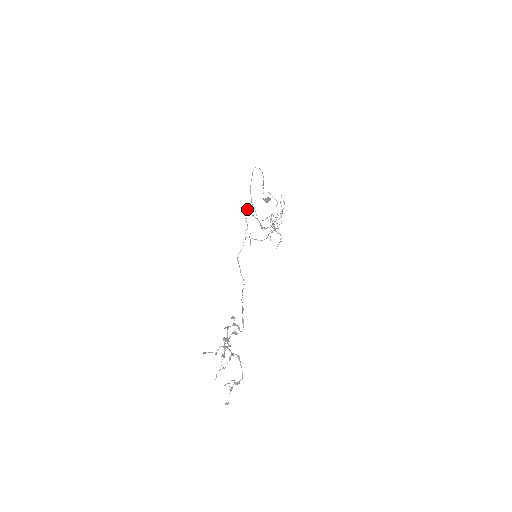
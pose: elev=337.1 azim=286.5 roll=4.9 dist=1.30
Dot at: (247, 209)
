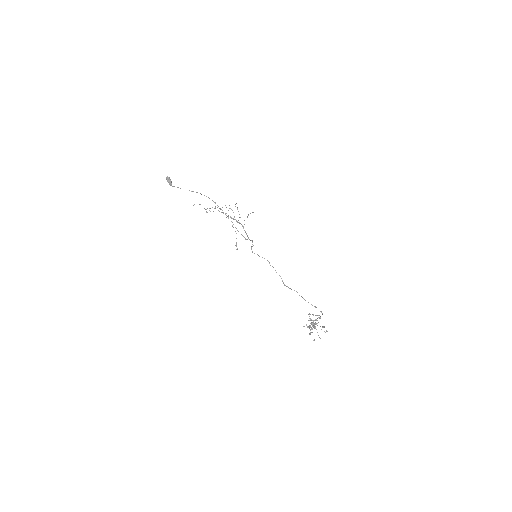
Dot at: (251, 248)
